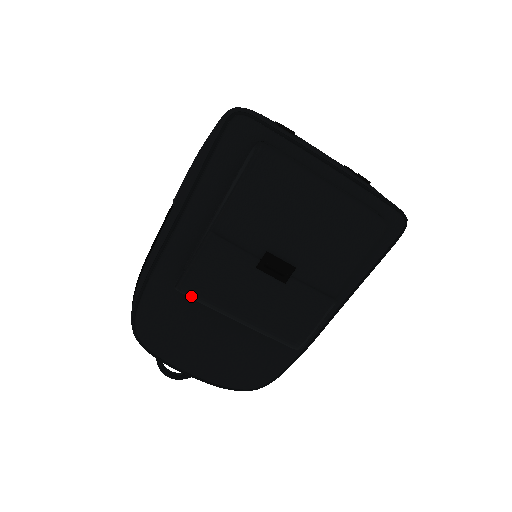
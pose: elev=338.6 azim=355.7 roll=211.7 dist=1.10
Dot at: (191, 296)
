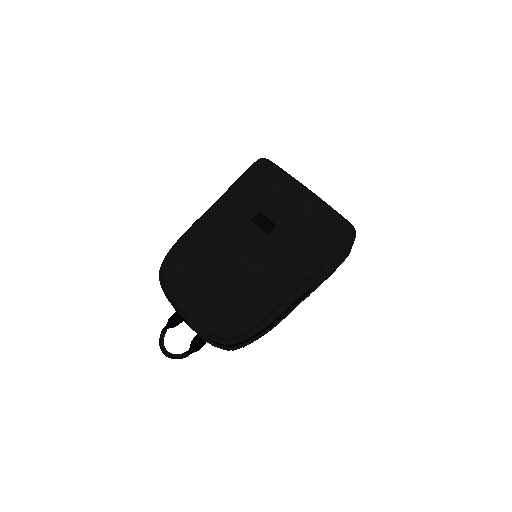
Dot at: (207, 232)
